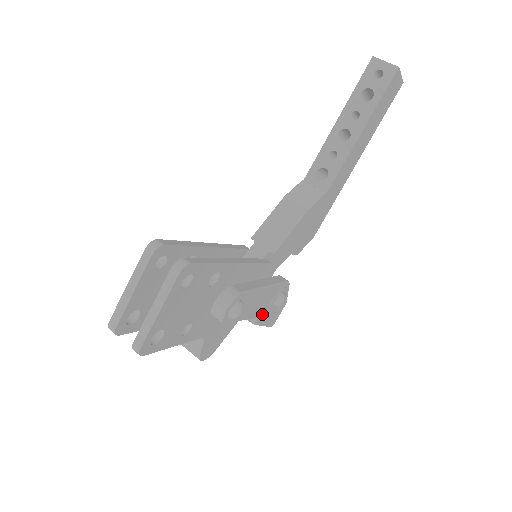
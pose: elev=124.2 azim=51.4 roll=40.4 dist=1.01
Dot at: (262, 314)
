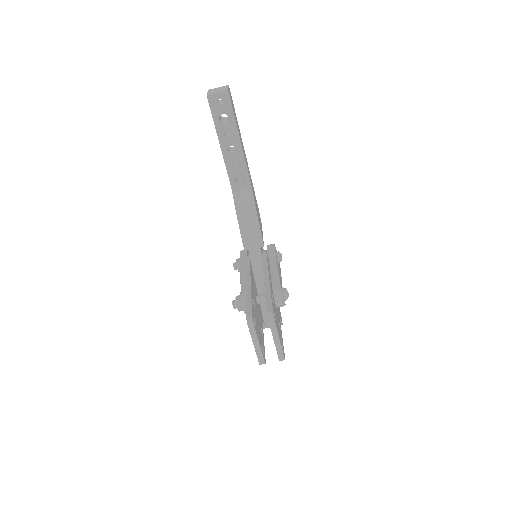
Dot at: (280, 273)
